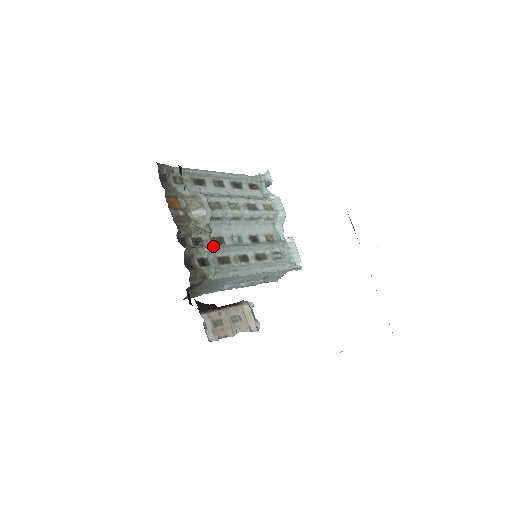
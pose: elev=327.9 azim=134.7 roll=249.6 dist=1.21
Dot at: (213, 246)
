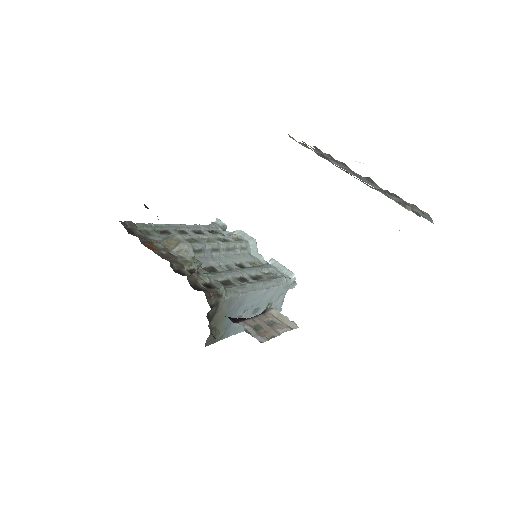
Dot at: (209, 273)
